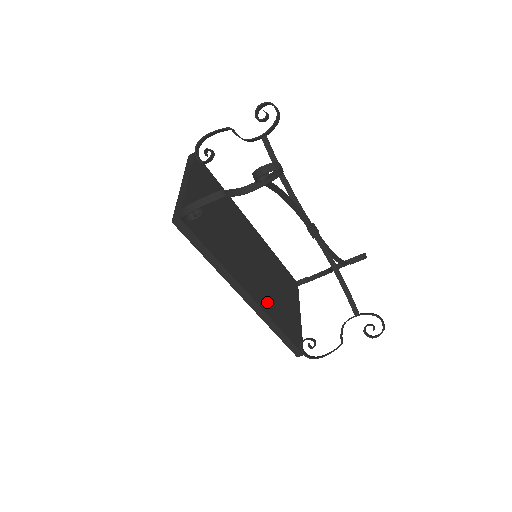
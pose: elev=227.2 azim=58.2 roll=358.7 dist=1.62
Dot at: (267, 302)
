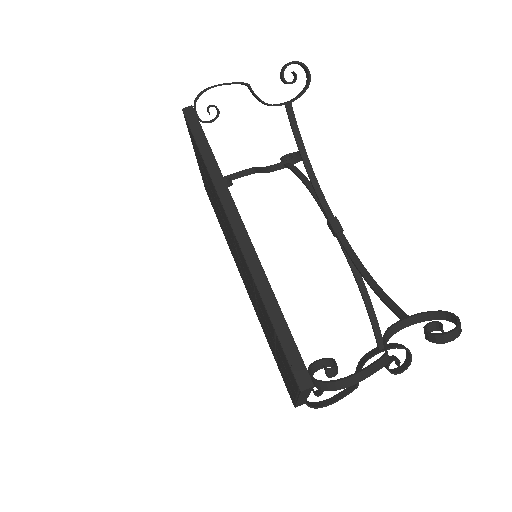
Dot at: occluded
